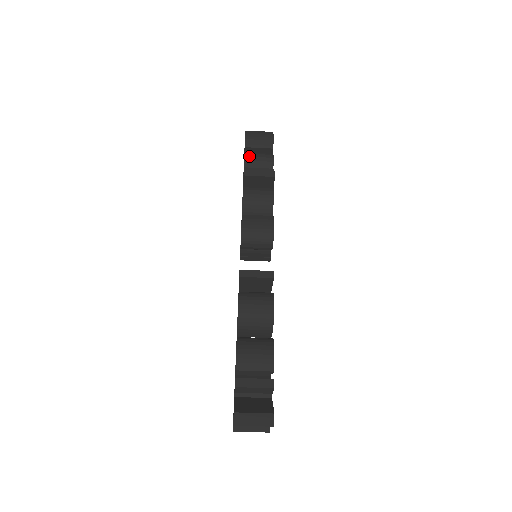
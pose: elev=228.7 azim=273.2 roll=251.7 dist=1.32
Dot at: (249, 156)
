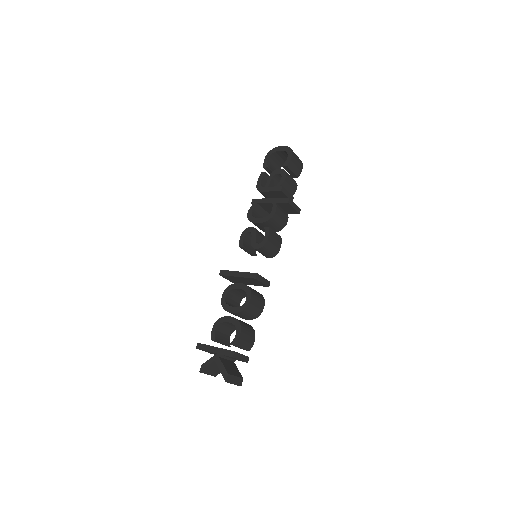
Dot at: (288, 178)
